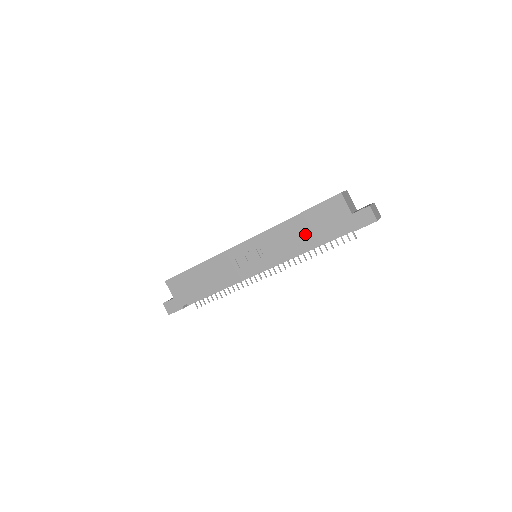
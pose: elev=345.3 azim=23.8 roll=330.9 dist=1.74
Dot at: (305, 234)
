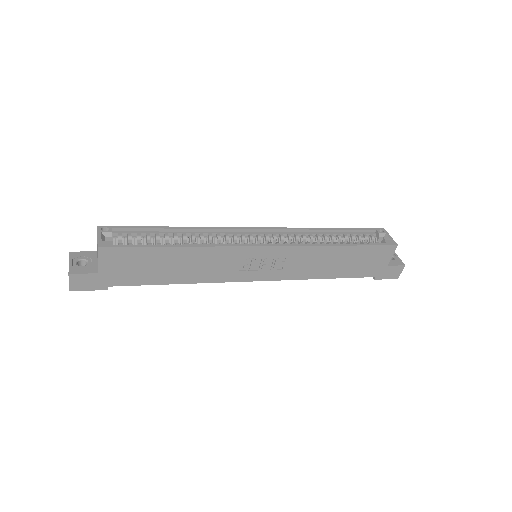
Dot at: (337, 265)
